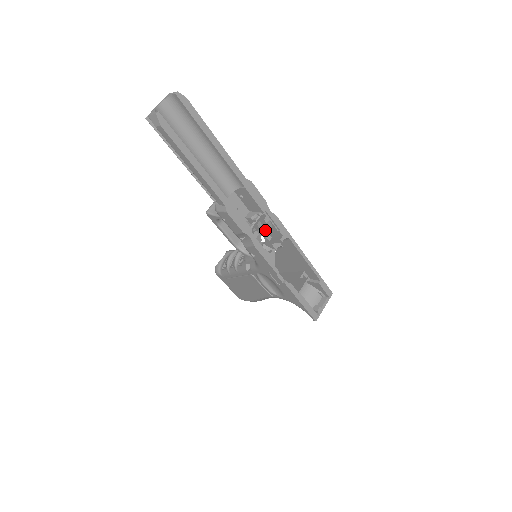
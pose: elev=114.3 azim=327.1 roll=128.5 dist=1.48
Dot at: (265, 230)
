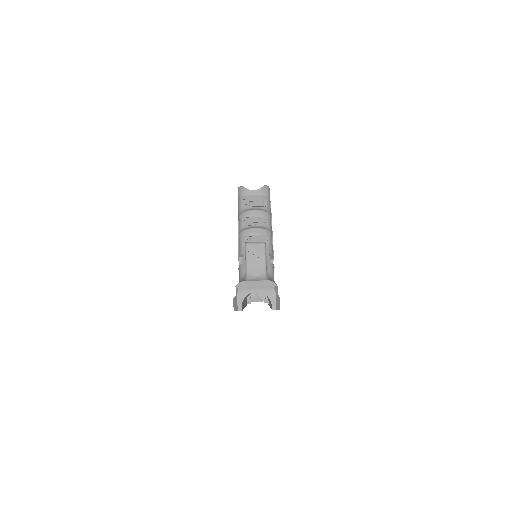
Dot at: occluded
